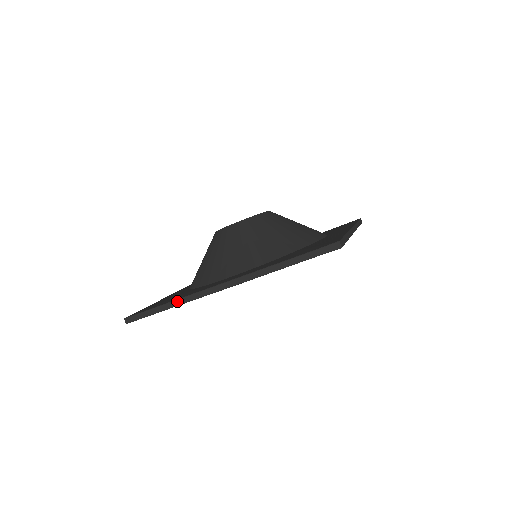
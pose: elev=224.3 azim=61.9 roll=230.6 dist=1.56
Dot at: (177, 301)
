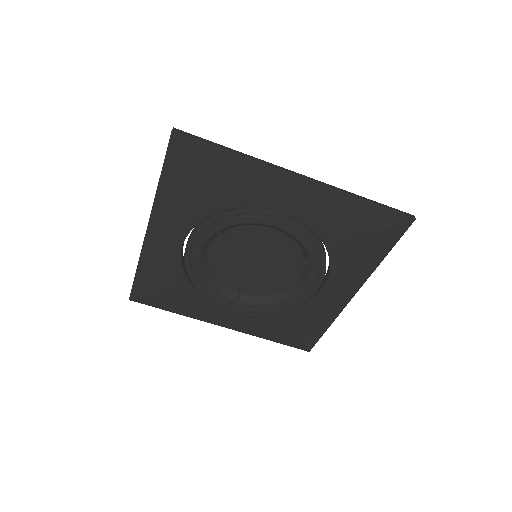
Dot at: (246, 155)
